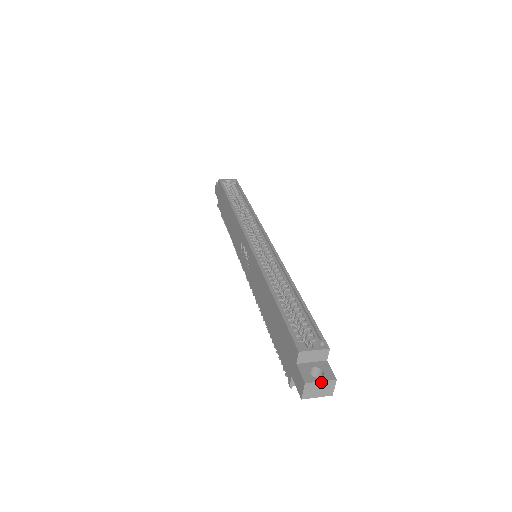
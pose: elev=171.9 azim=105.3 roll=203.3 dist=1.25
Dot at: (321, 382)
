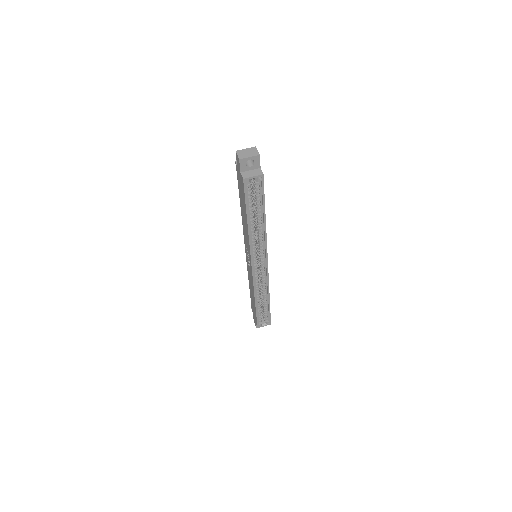
Dot at: occluded
